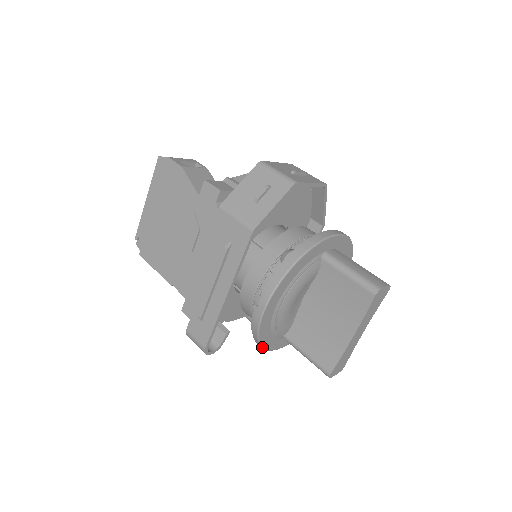
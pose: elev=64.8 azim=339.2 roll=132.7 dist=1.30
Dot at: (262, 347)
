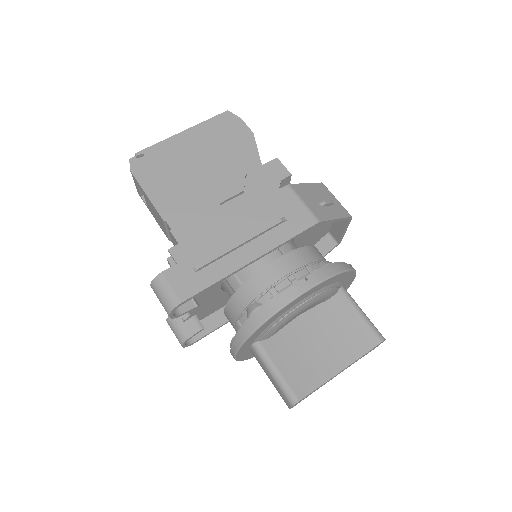
Dot at: (250, 336)
